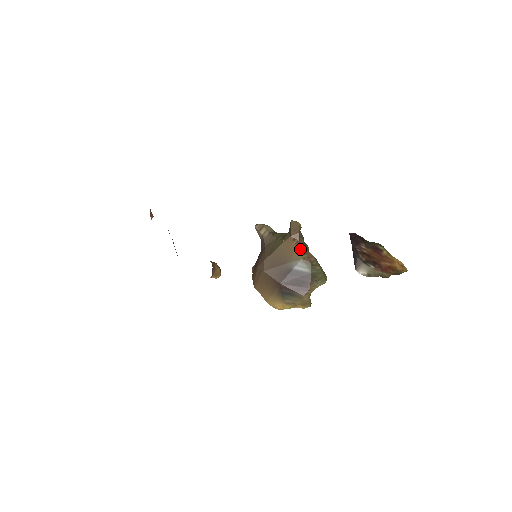
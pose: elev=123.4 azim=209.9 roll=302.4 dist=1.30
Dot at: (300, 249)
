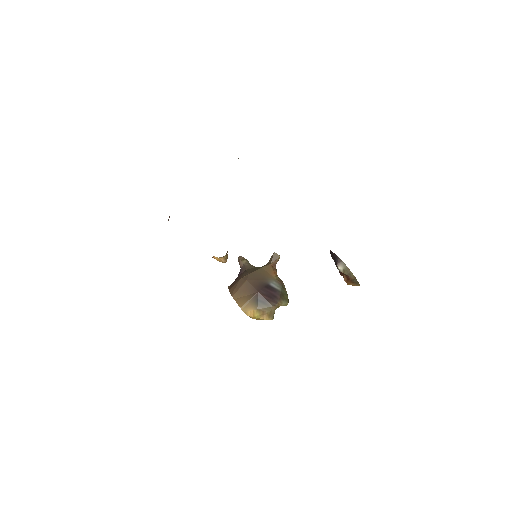
Dot at: (276, 274)
